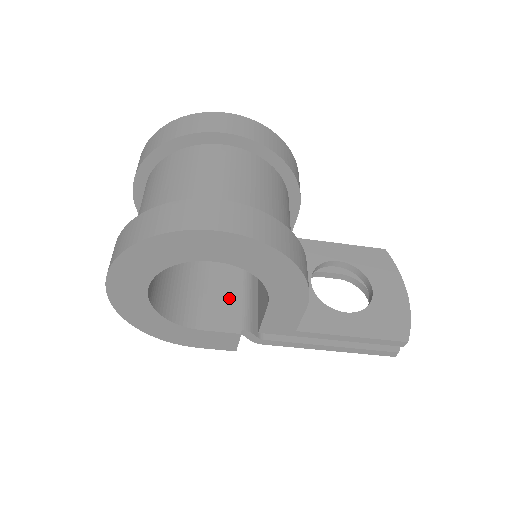
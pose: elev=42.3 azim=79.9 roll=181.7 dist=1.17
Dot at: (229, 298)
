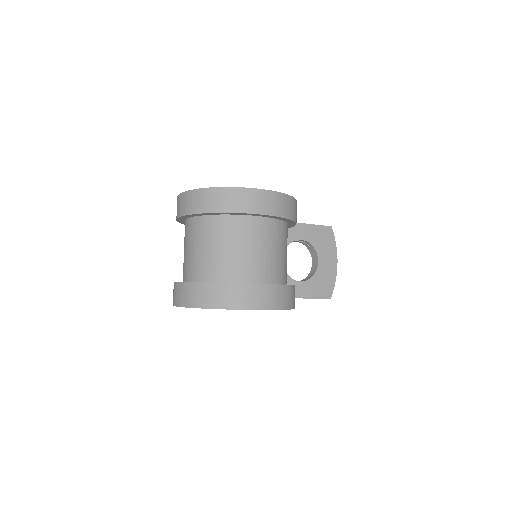
Dot at: occluded
